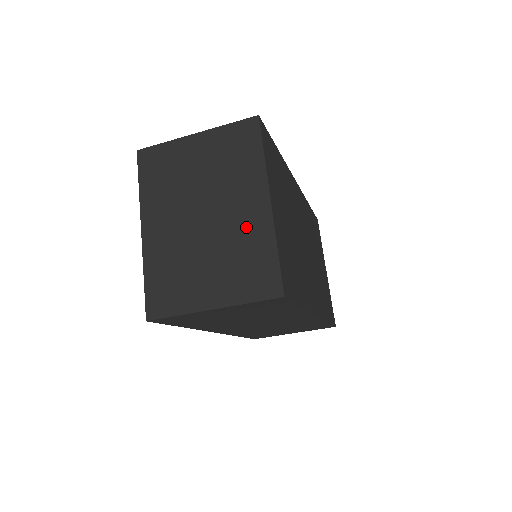
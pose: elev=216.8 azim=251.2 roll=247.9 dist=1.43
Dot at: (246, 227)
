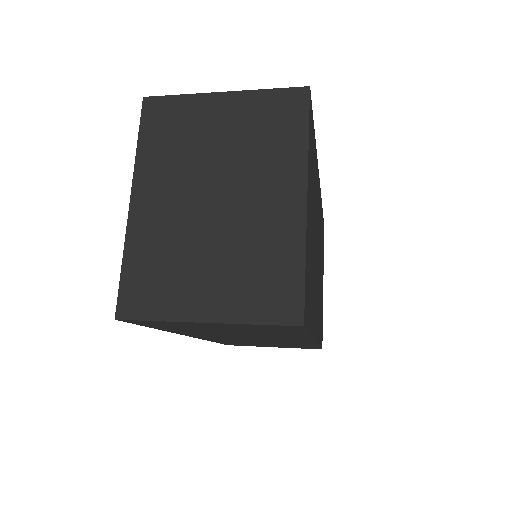
Dot at: (269, 225)
